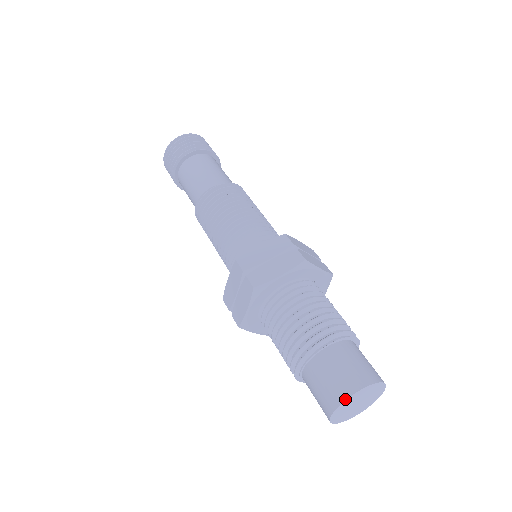
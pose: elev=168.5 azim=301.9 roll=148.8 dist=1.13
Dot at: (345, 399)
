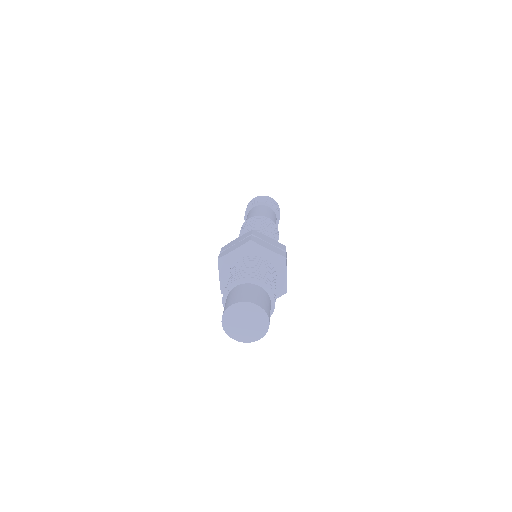
Dot at: (225, 310)
